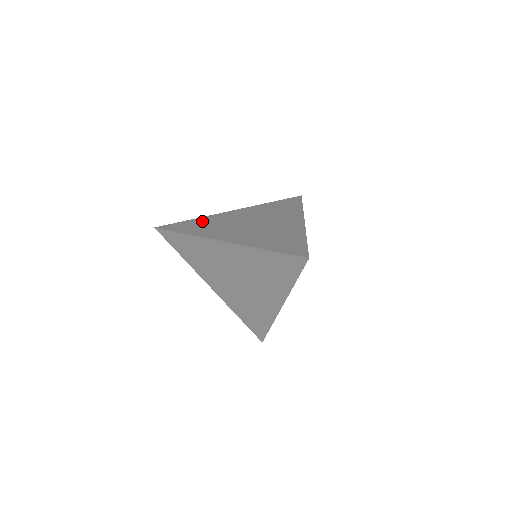
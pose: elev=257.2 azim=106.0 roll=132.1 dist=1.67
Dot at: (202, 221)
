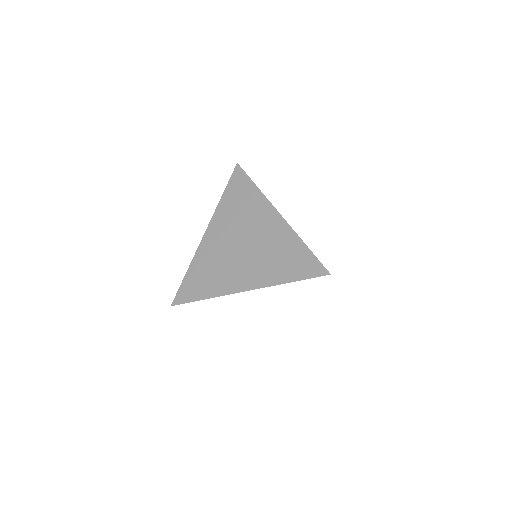
Dot at: occluded
